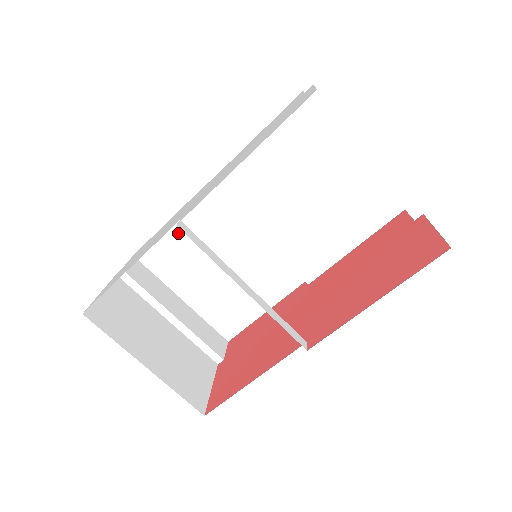
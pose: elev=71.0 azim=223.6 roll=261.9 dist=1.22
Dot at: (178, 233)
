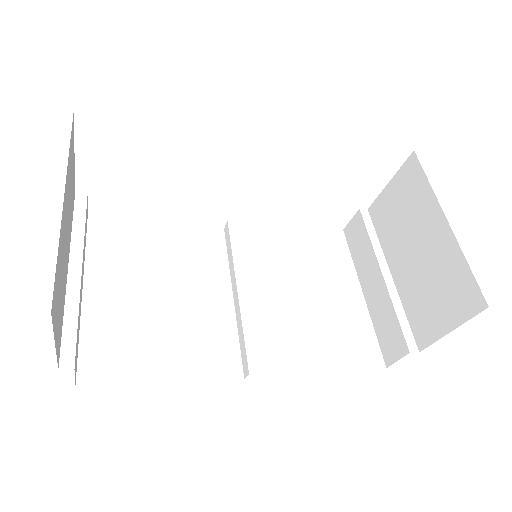
Dot at: (154, 238)
